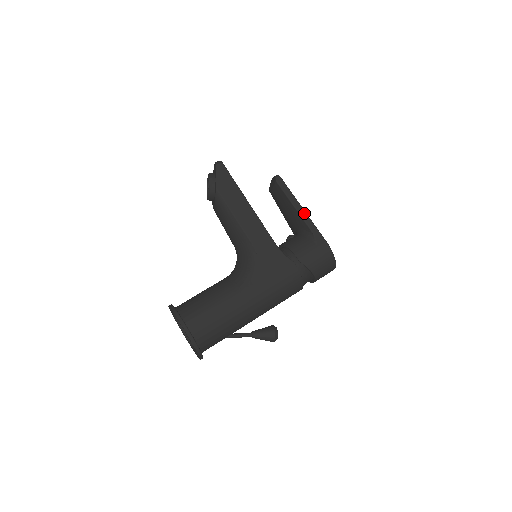
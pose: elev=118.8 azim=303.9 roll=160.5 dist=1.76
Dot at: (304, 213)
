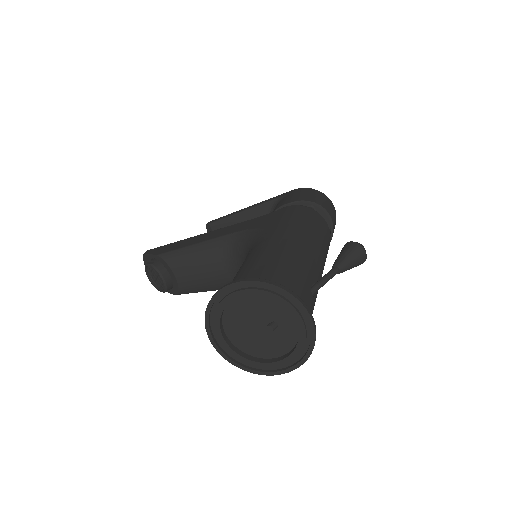
Dot at: (254, 205)
